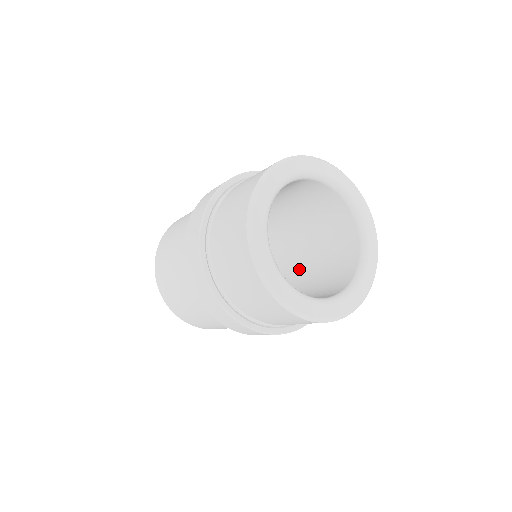
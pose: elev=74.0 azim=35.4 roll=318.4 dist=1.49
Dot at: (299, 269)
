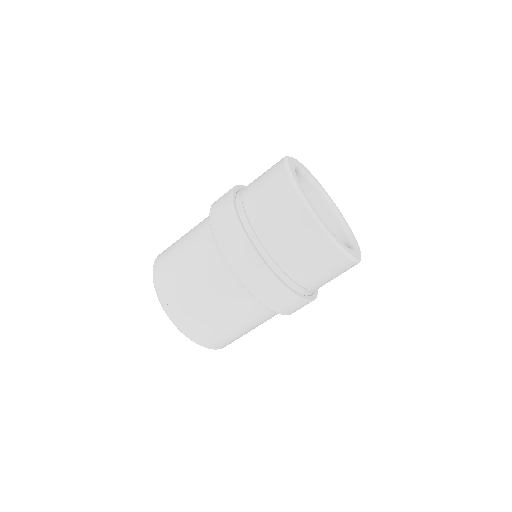
Dot at: occluded
